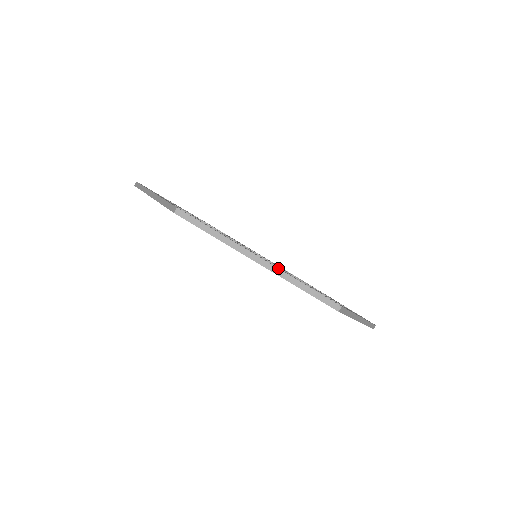
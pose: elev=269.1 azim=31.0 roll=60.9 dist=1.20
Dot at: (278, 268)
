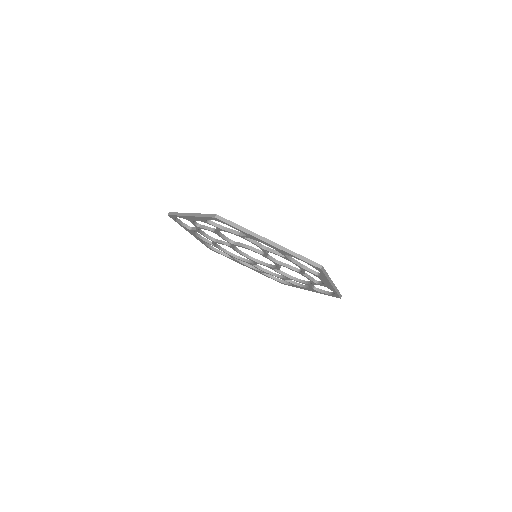
Dot at: (196, 213)
